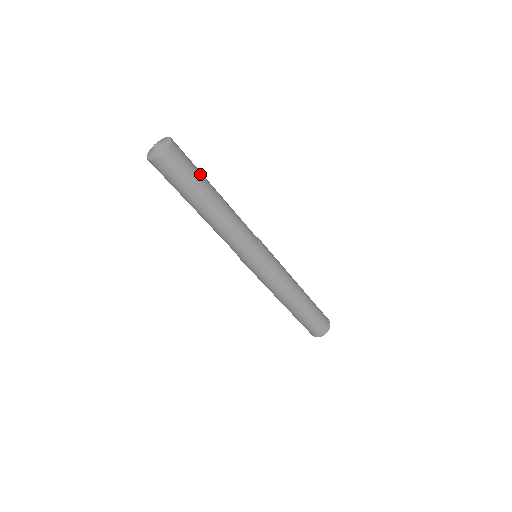
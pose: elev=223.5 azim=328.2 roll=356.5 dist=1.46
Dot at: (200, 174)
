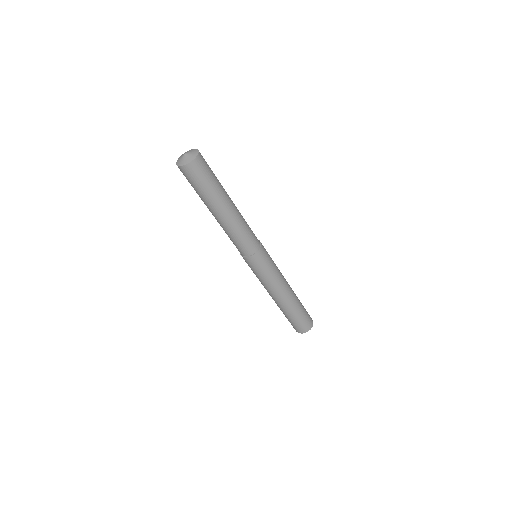
Dot at: (218, 181)
